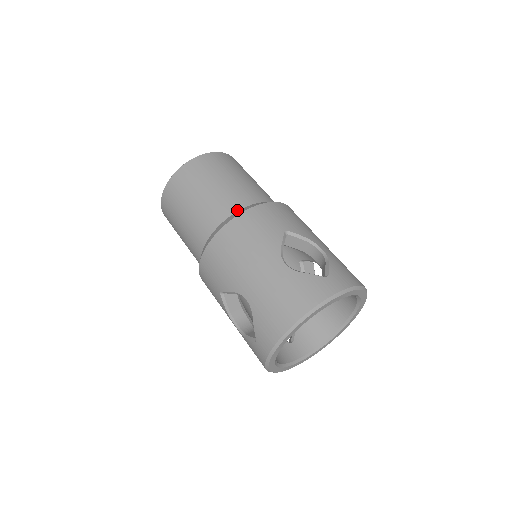
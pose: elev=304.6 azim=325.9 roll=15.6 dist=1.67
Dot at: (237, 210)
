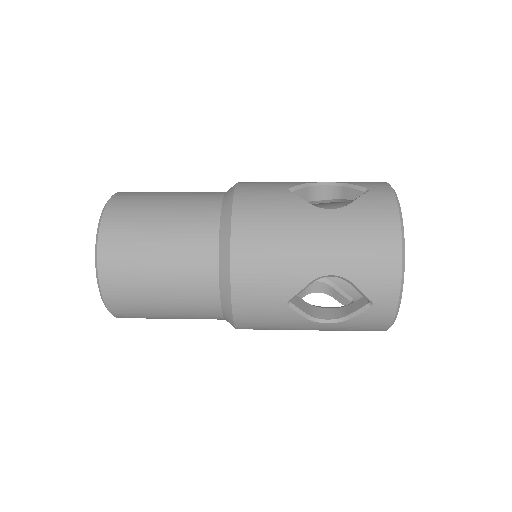
Dot at: occluded
